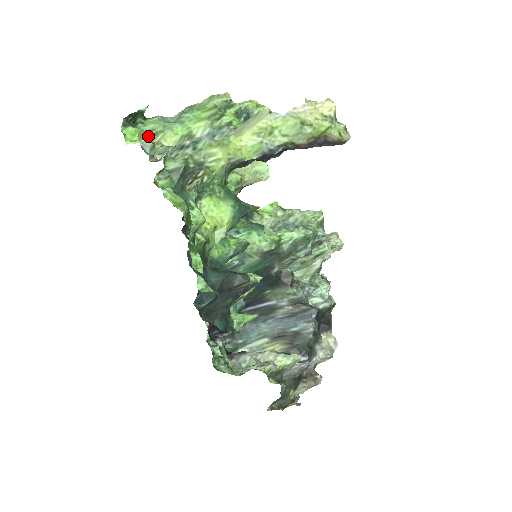
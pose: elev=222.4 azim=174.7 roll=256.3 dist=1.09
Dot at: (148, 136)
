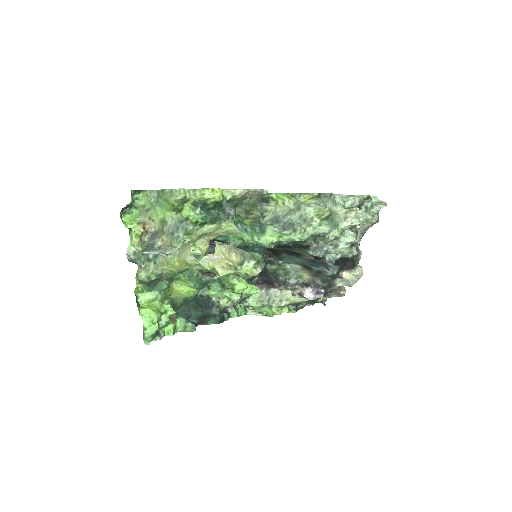
Dot at: (132, 240)
